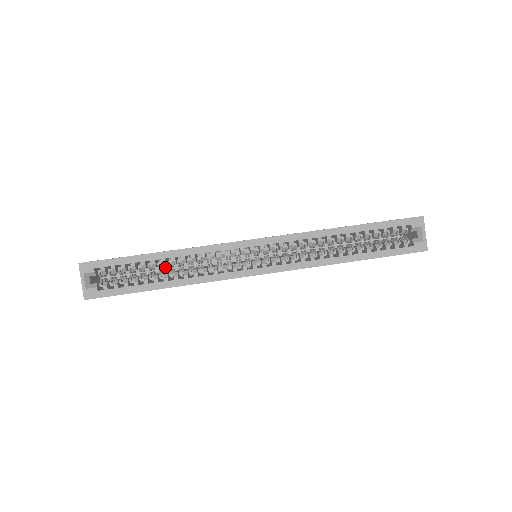
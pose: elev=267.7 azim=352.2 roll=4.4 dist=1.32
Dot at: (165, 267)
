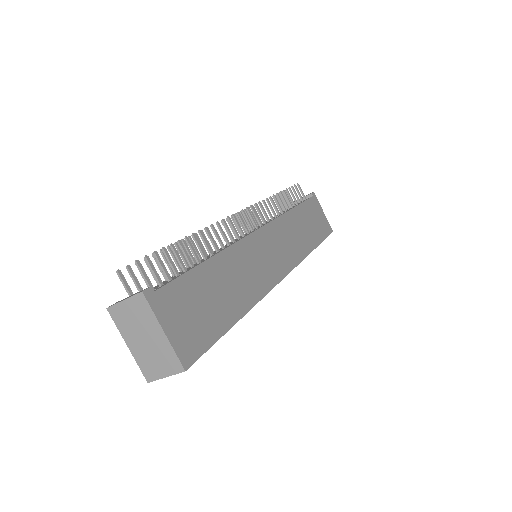
Dot at: occluded
